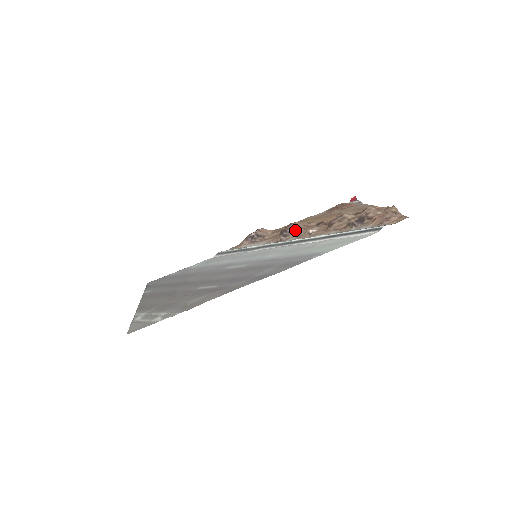
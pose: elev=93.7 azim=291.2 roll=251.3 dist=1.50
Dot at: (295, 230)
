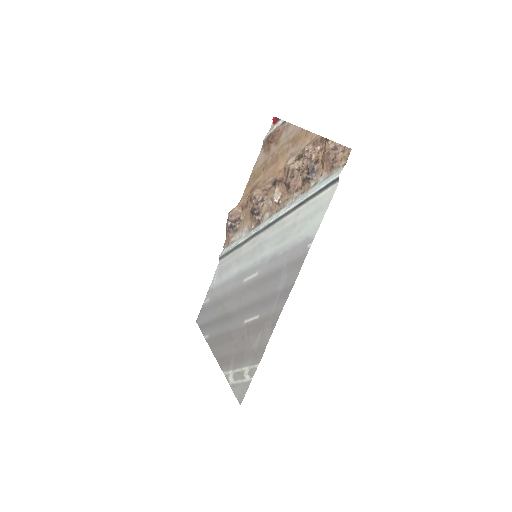
Dot at: (261, 203)
